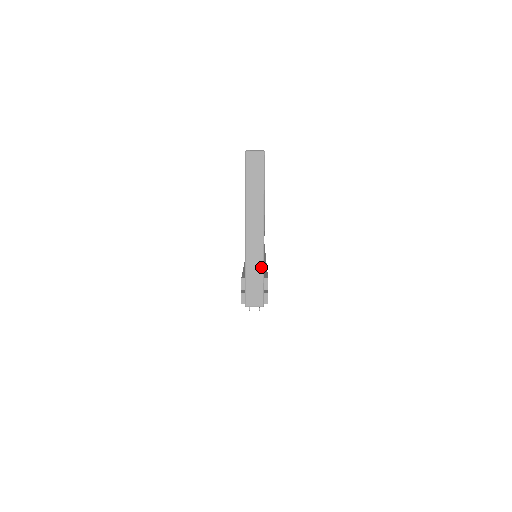
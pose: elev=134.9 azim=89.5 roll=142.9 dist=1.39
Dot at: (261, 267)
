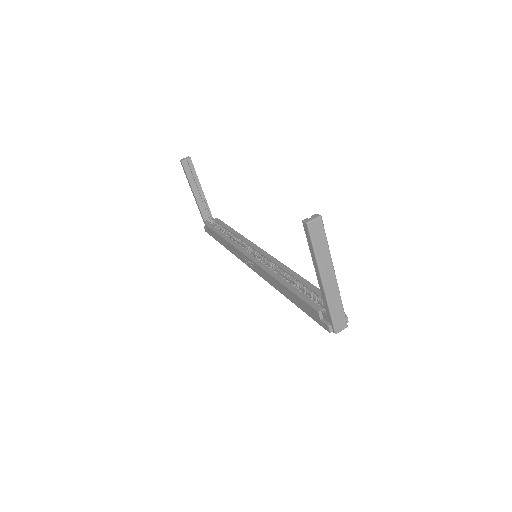
Dot at: (340, 302)
